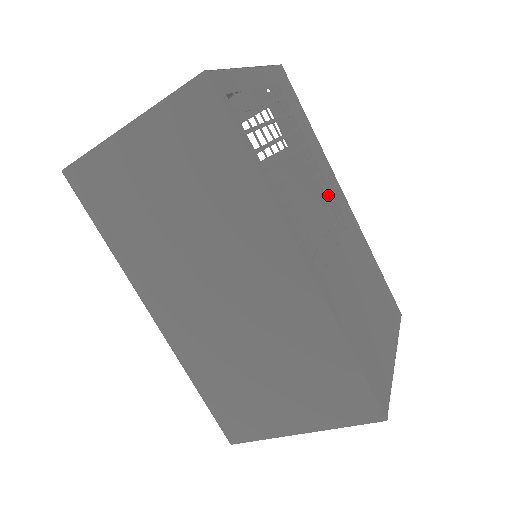
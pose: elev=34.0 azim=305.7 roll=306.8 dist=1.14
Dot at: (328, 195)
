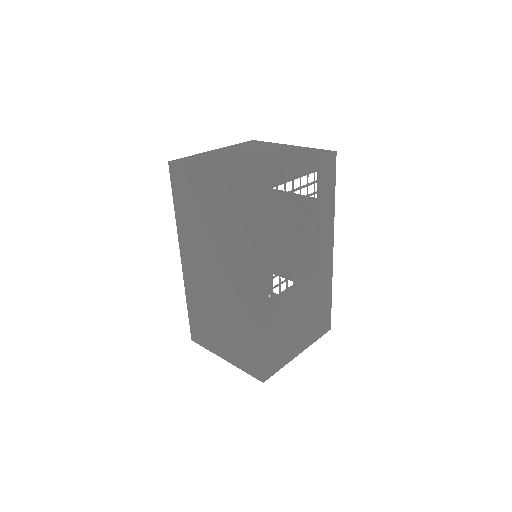
Dot at: occluded
